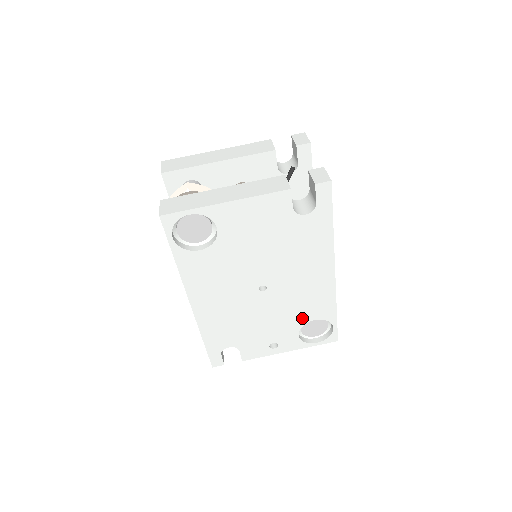
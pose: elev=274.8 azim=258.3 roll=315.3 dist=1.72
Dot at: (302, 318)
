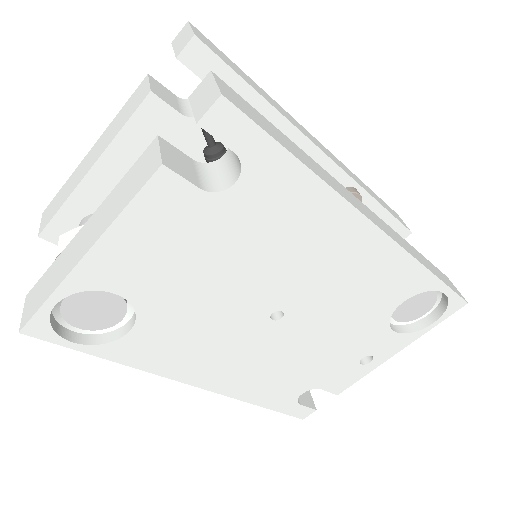
Dot at: (379, 311)
